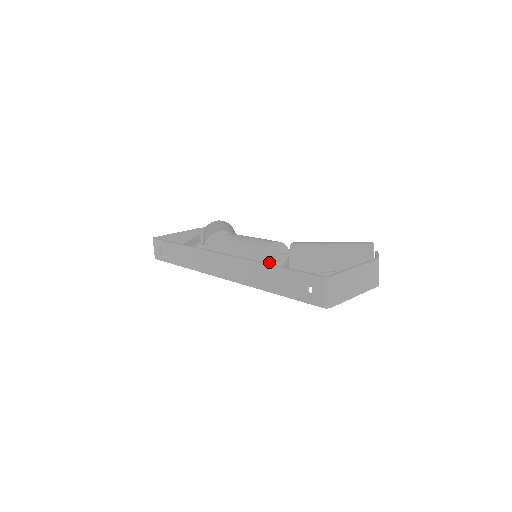
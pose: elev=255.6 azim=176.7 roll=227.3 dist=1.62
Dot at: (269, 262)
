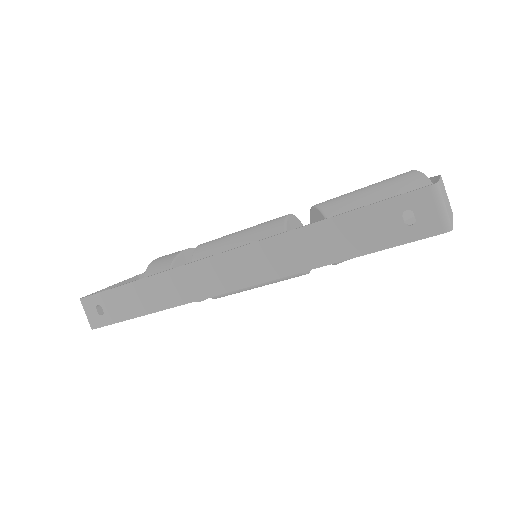
Dot at: occluded
